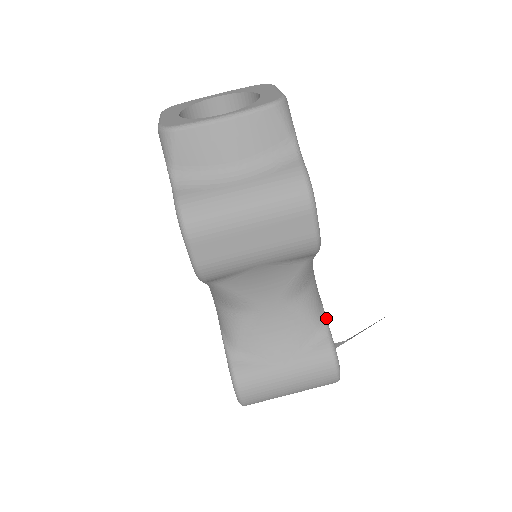
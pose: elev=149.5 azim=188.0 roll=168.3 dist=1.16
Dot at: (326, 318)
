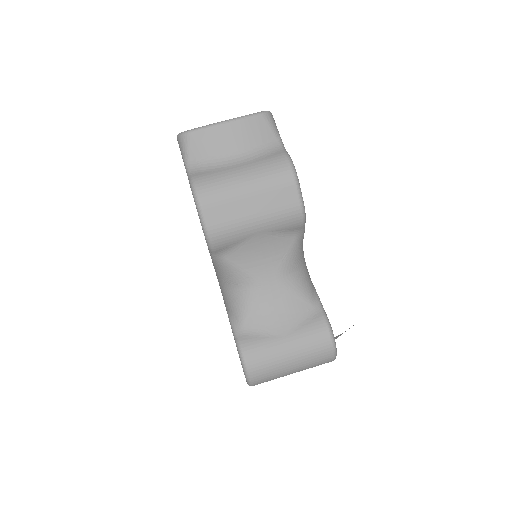
Dot at: (319, 298)
